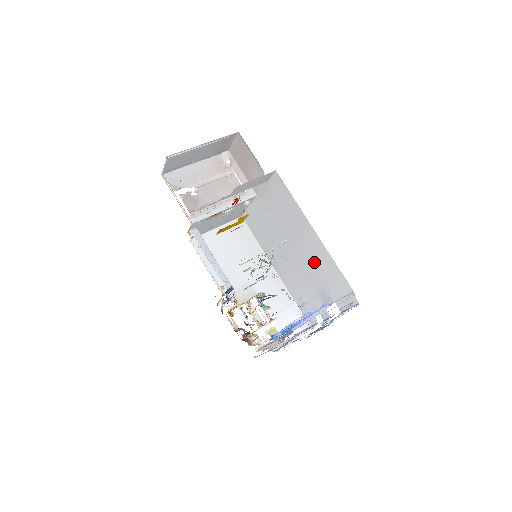
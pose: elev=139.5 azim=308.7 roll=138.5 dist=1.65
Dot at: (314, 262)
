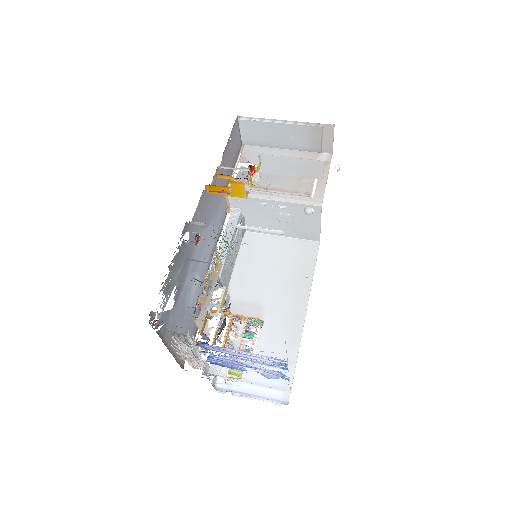
Dot at: occluded
